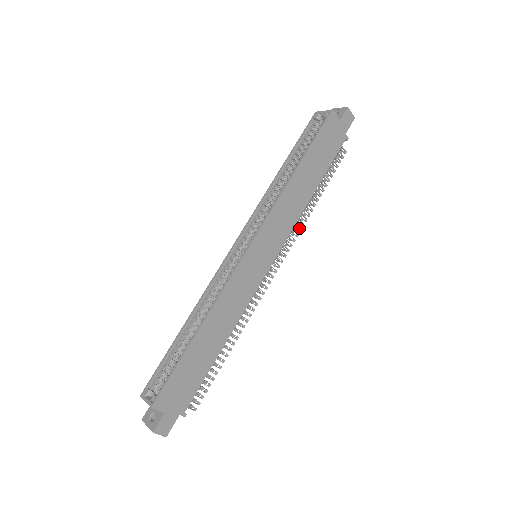
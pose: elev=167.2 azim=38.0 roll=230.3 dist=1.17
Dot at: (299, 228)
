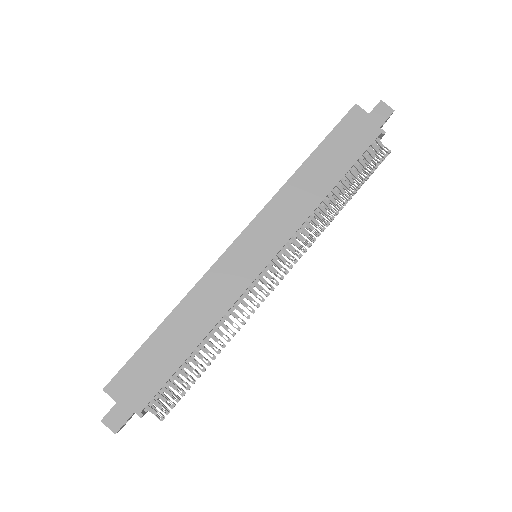
Dot at: (318, 232)
